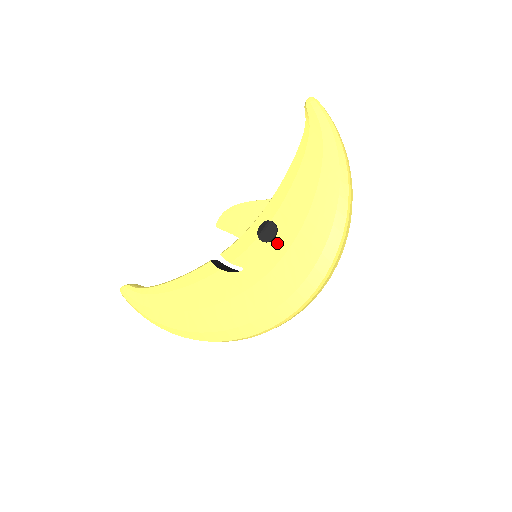
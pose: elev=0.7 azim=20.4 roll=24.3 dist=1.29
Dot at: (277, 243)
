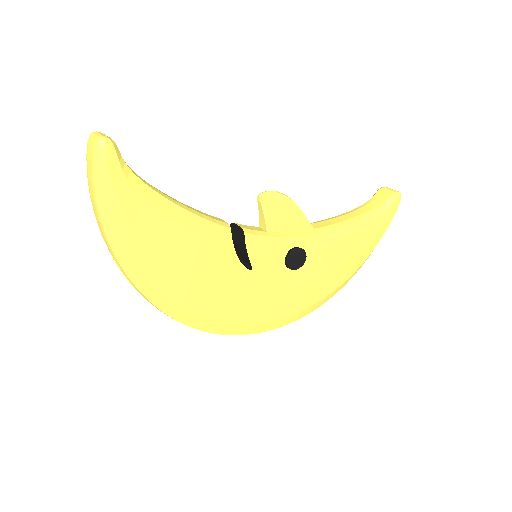
Dot at: (291, 275)
